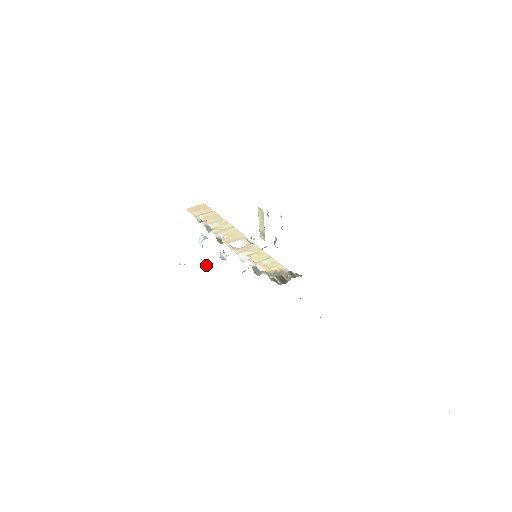
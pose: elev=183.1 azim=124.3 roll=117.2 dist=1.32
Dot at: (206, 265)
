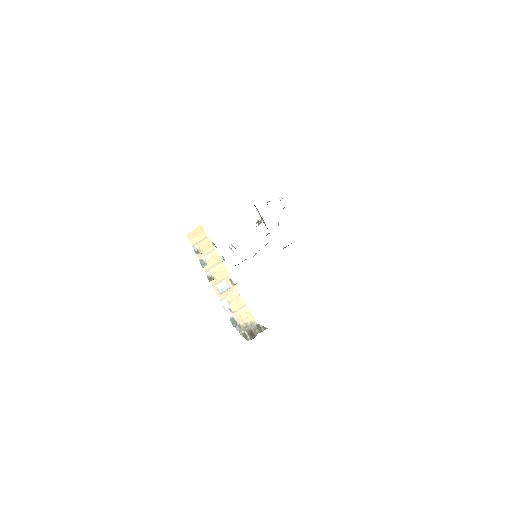
Dot at: occluded
